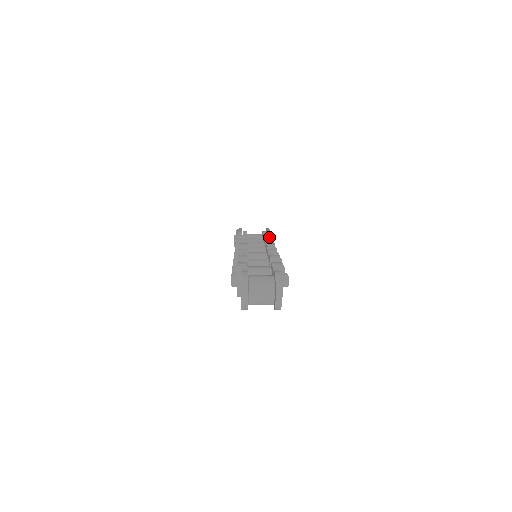
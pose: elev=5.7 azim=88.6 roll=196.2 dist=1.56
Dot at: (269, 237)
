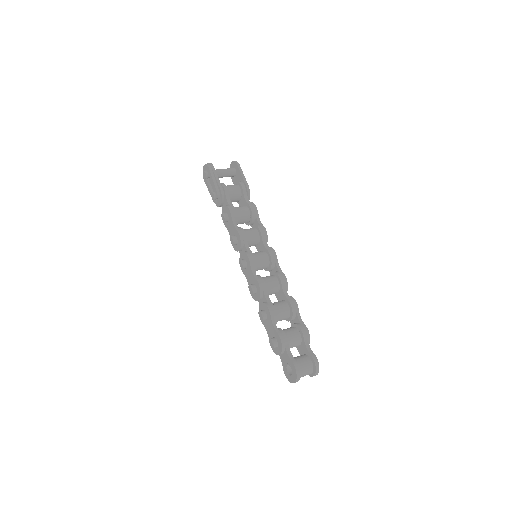
Dot at: (256, 213)
